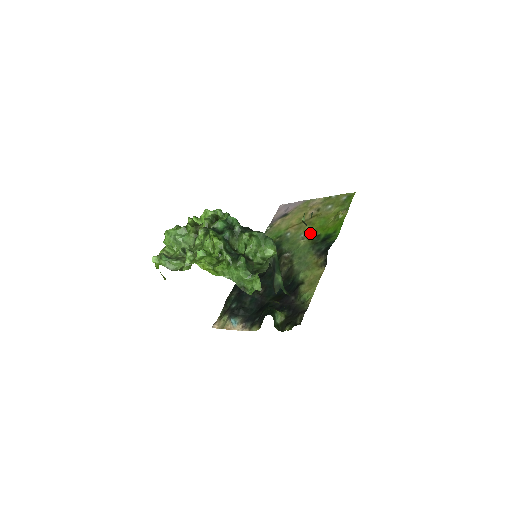
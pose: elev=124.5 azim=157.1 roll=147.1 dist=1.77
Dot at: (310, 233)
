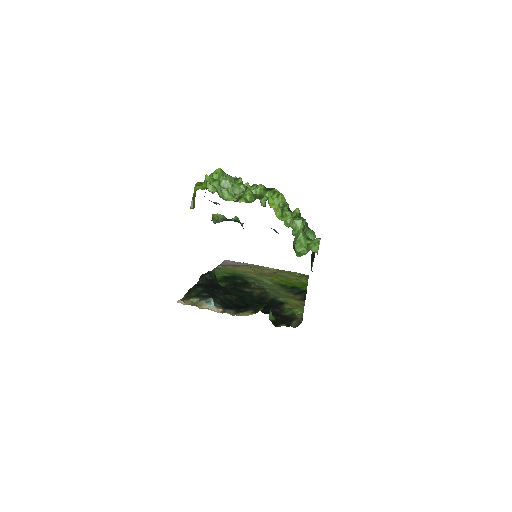
Dot at: (275, 281)
